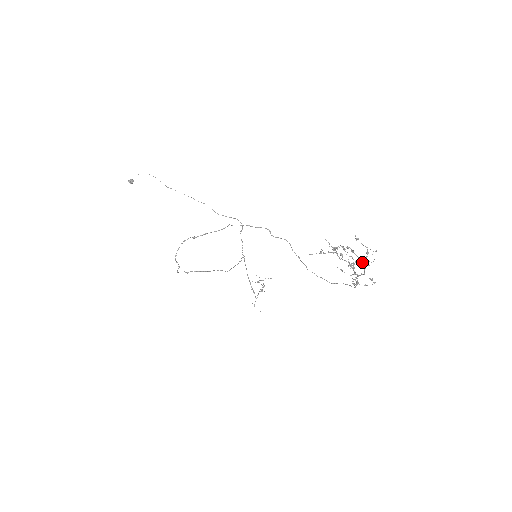
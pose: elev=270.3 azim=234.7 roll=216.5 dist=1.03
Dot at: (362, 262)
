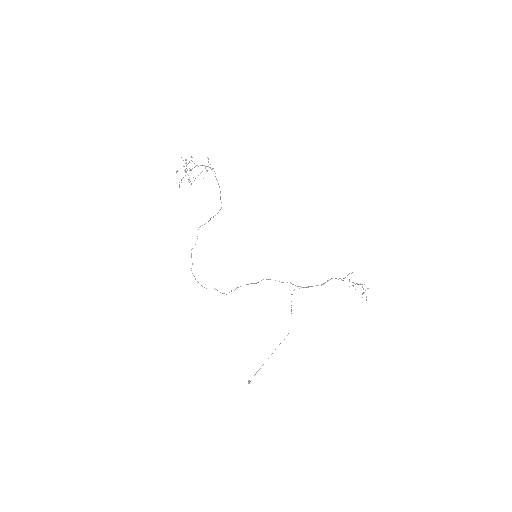
Dot at: (187, 164)
